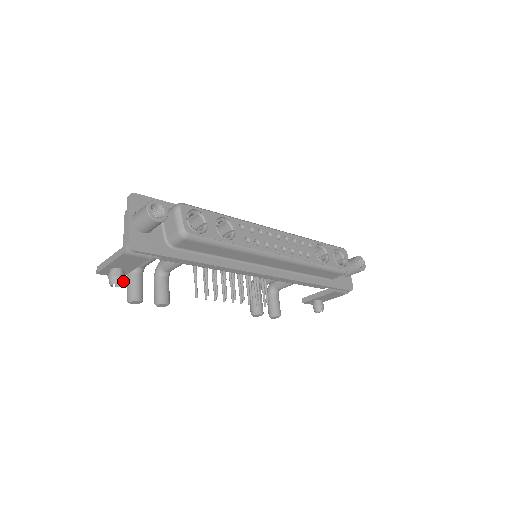
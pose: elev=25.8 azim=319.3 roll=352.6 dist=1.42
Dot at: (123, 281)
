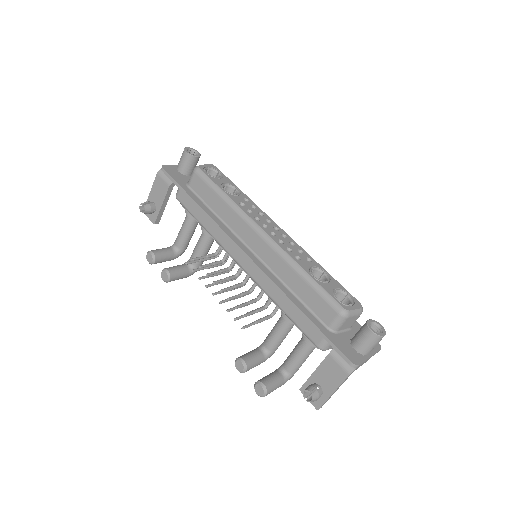
Dot at: (148, 207)
